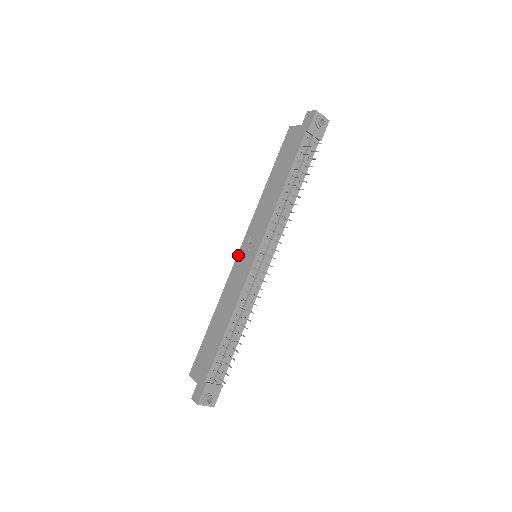
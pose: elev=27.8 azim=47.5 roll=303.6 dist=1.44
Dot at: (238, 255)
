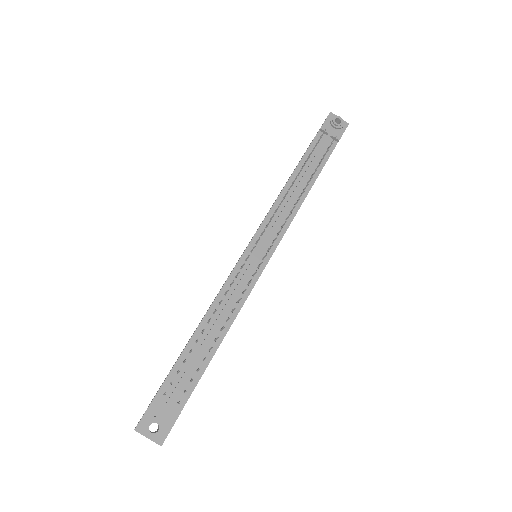
Dot at: occluded
